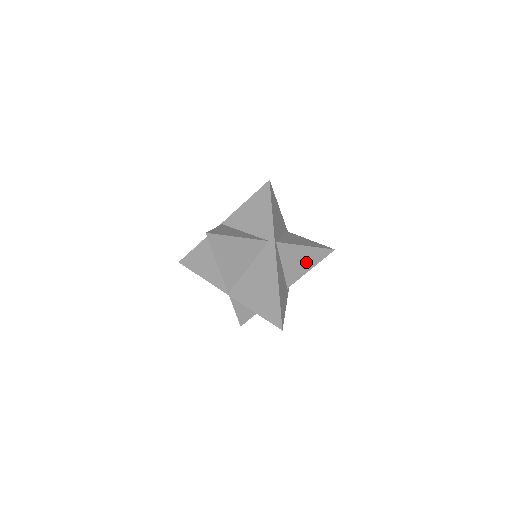
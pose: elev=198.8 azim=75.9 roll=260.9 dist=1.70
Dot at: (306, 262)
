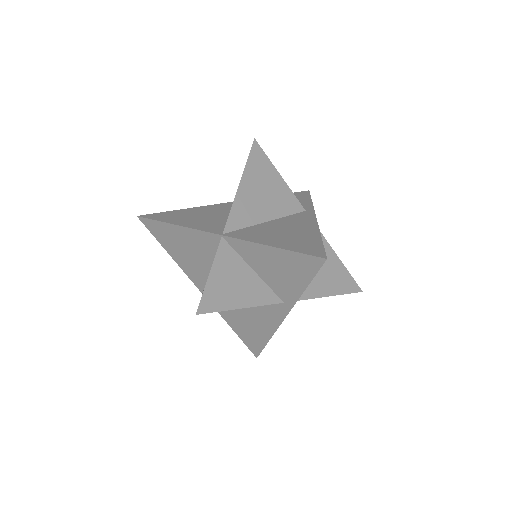
Dot at: (329, 280)
